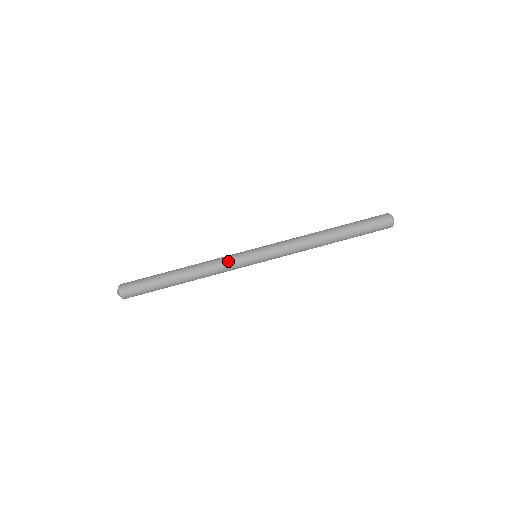
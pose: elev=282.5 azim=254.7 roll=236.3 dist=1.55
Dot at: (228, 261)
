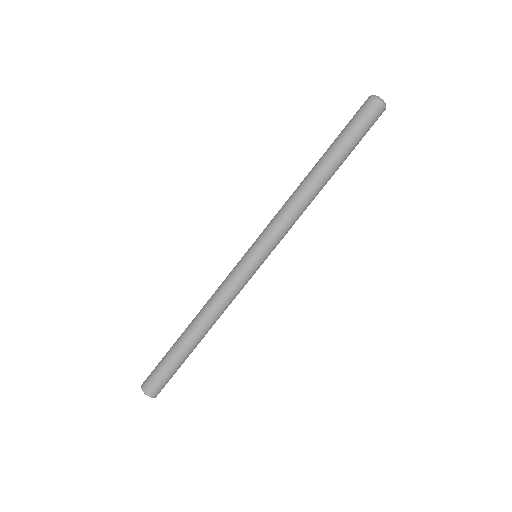
Dot at: (232, 286)
